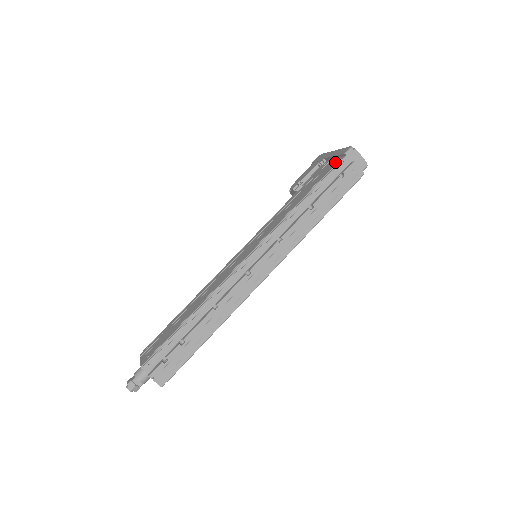
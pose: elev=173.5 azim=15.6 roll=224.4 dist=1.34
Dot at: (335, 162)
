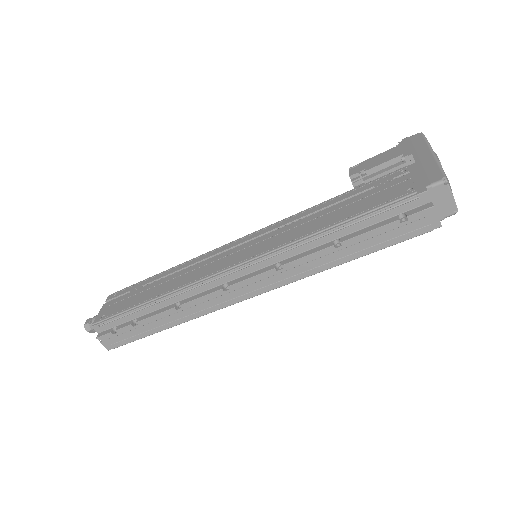
Dot at: (409, 188)
